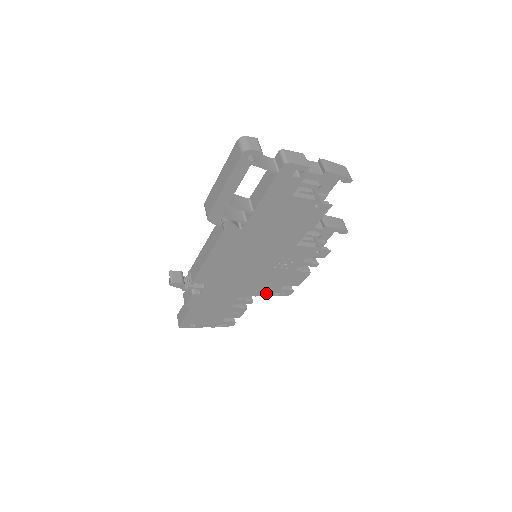
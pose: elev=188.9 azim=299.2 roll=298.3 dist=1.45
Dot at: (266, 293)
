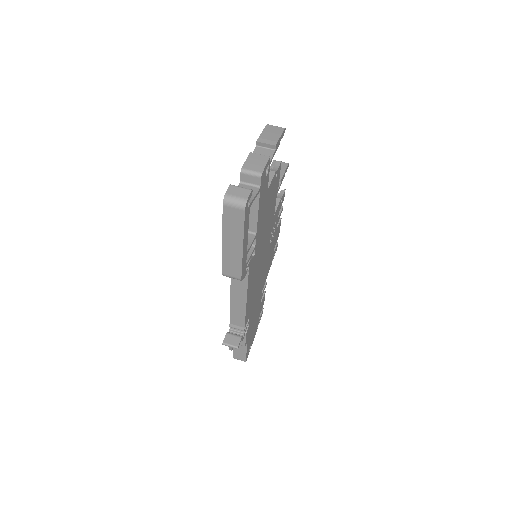
Dot at: (269, 267)
